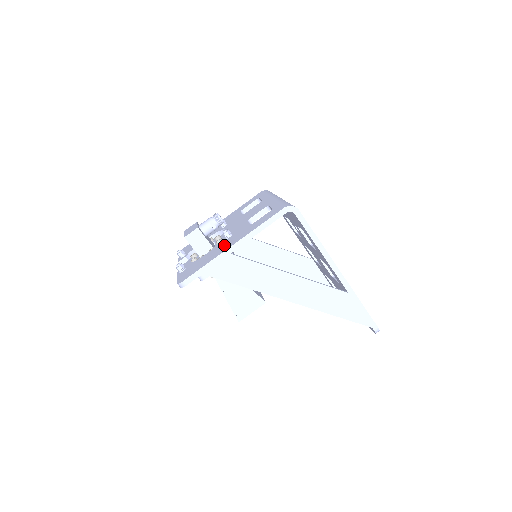
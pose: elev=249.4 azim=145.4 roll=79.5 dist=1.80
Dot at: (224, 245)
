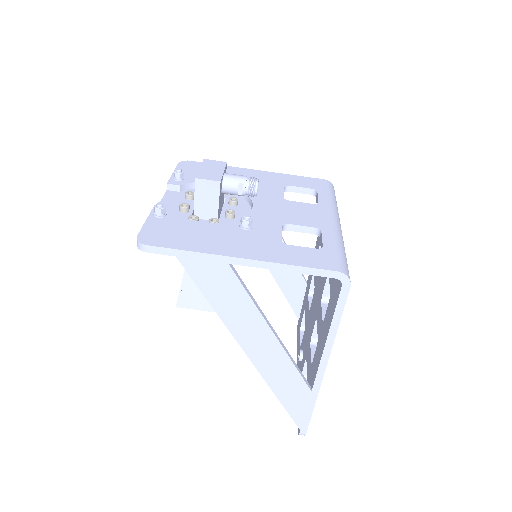
Dot at: (231, 239)
